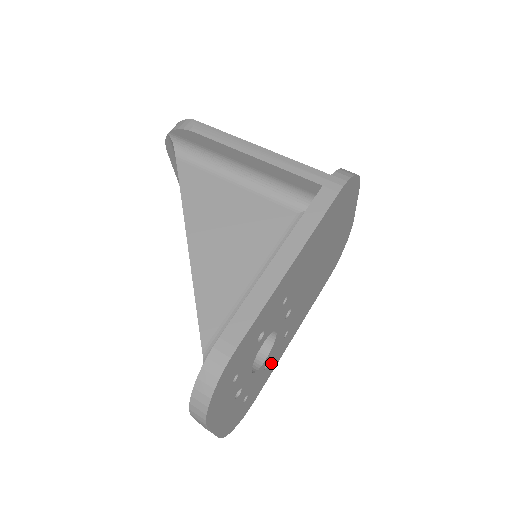
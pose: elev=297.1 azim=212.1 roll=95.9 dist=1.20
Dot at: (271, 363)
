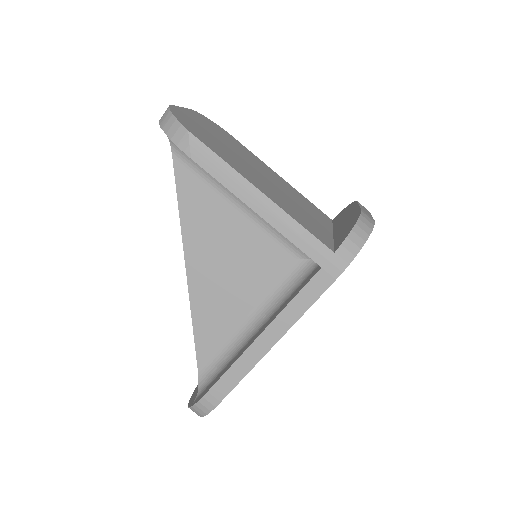
Dot at: occluded
